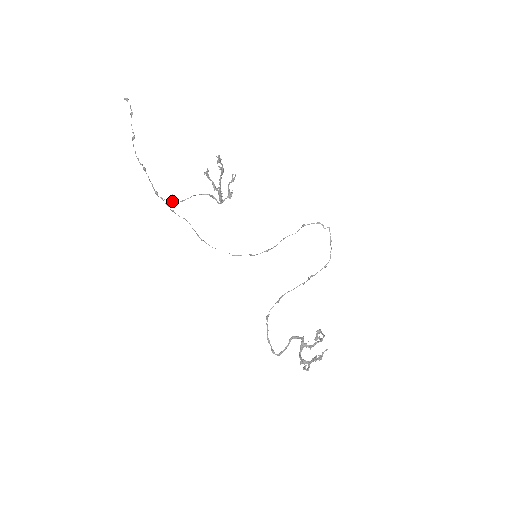
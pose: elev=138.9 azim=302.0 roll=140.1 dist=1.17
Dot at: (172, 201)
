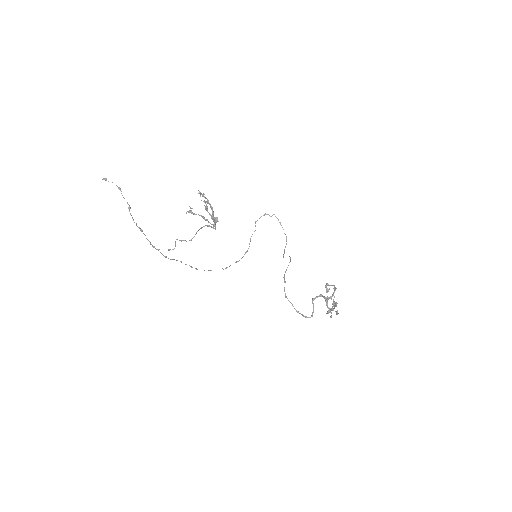
Dot at: (175, 246)
